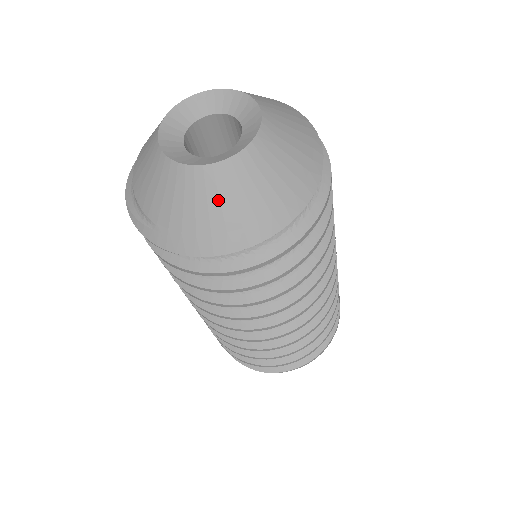
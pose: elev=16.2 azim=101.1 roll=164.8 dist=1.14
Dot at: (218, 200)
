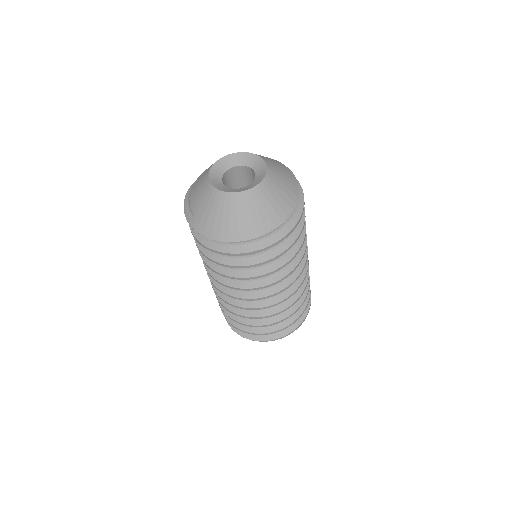
Dot at: (229, 212)
